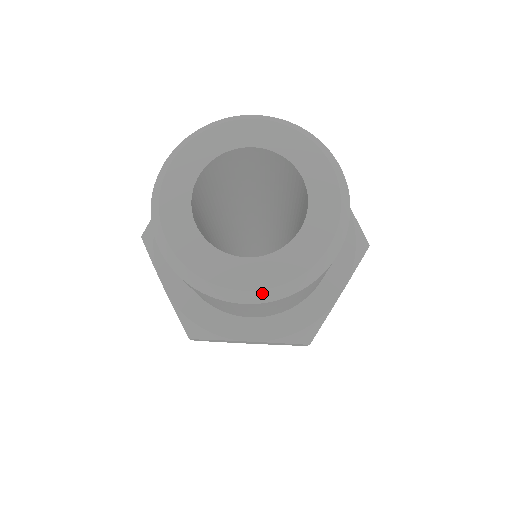
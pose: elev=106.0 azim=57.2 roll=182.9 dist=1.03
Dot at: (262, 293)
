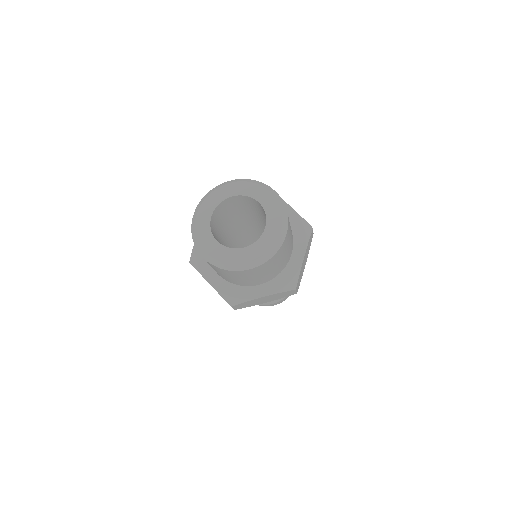
Dot at: (256, 261)
